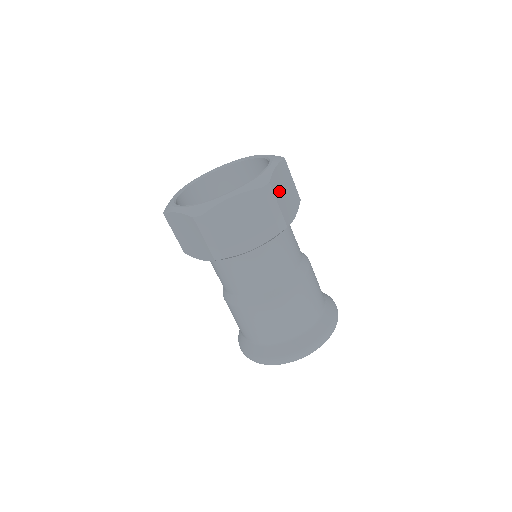
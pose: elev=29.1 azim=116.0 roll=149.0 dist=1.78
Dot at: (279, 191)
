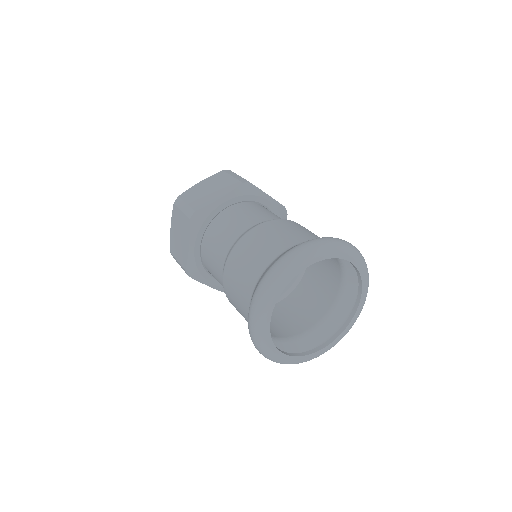
Dot at: occluded
